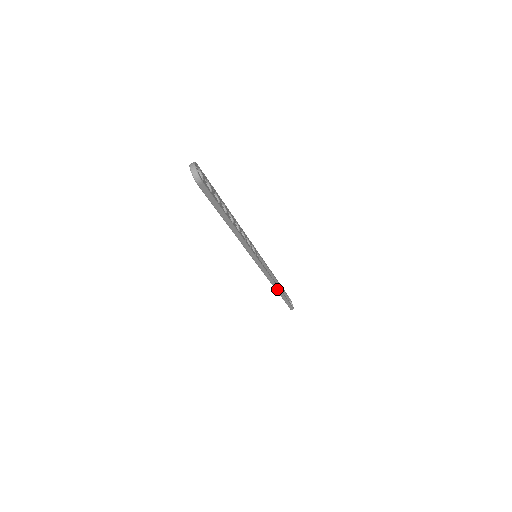
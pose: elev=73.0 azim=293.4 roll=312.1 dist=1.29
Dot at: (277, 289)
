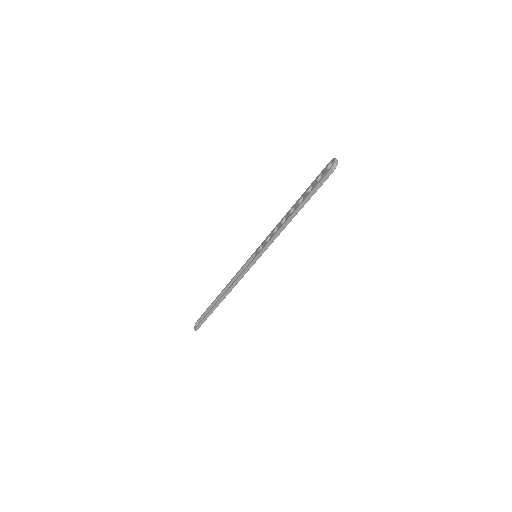
Dot at: (223, 297)
